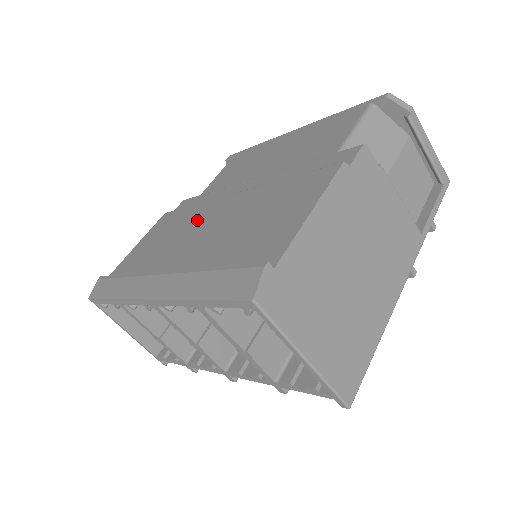
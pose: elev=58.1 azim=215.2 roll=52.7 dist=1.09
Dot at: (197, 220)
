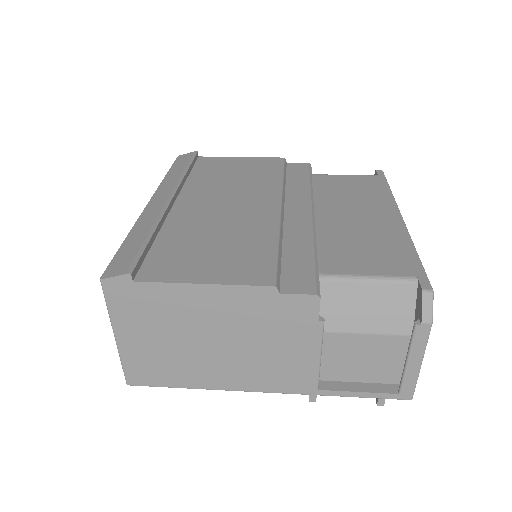
Dot at: (251, 192)
